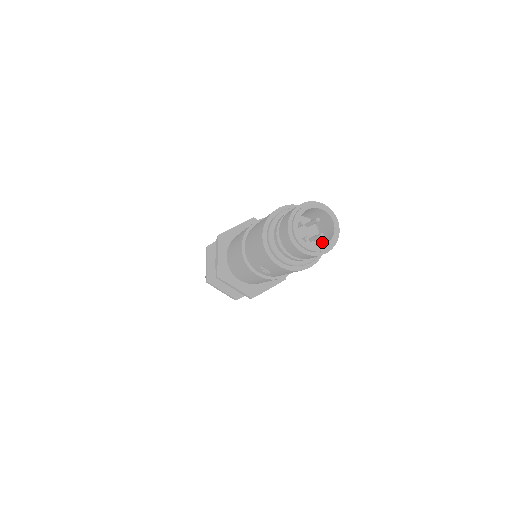
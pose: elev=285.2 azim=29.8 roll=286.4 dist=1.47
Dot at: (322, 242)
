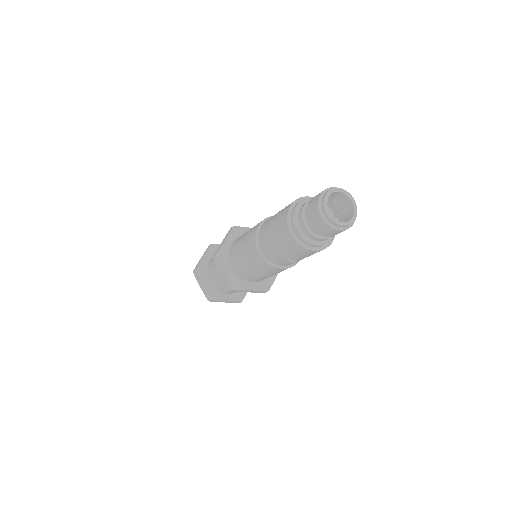
Dot at: (343, 216)
